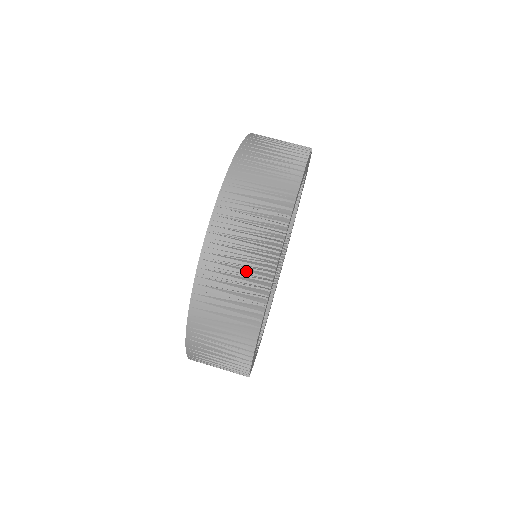
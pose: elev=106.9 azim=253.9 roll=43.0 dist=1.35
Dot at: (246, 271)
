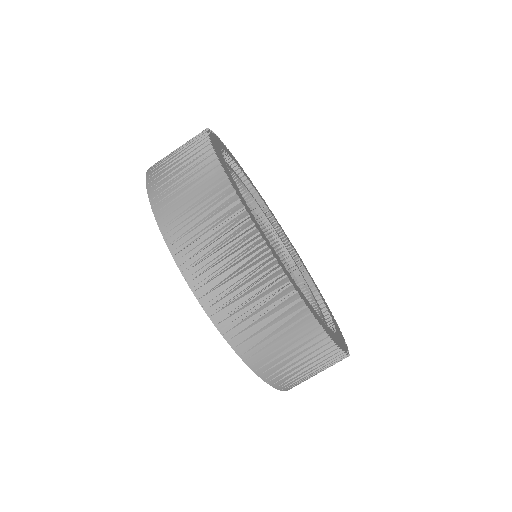
Dot at: (289, 335)
